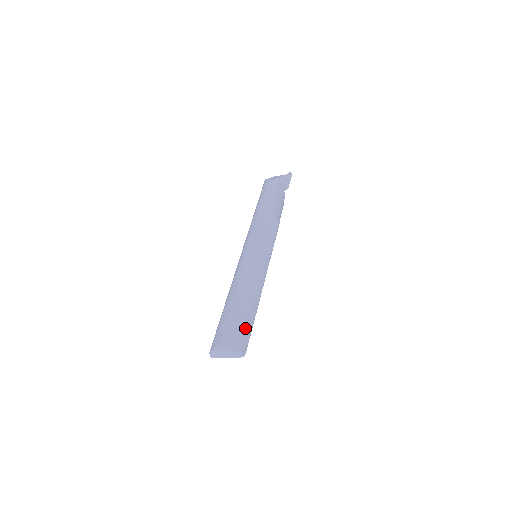
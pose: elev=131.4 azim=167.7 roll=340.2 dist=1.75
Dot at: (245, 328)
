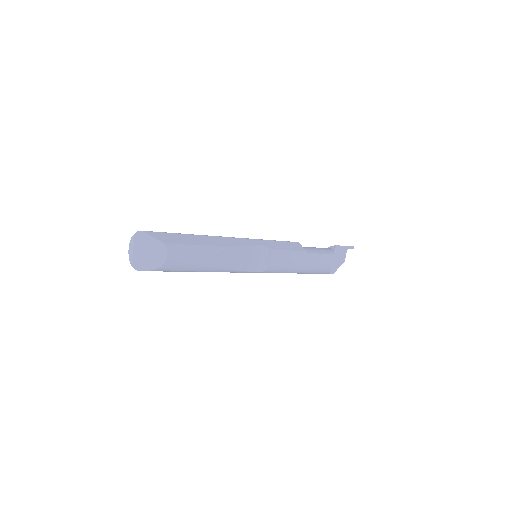
Dot at: occluded
